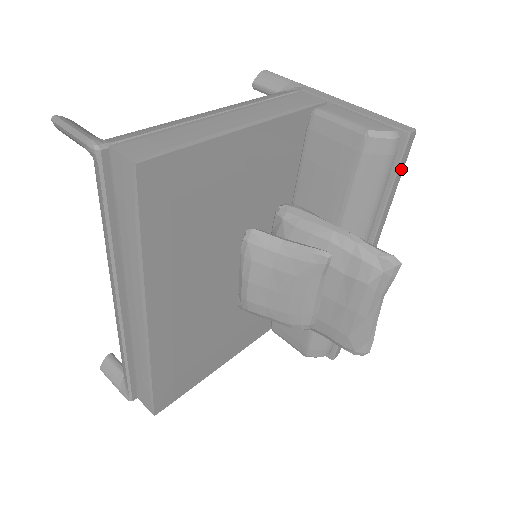
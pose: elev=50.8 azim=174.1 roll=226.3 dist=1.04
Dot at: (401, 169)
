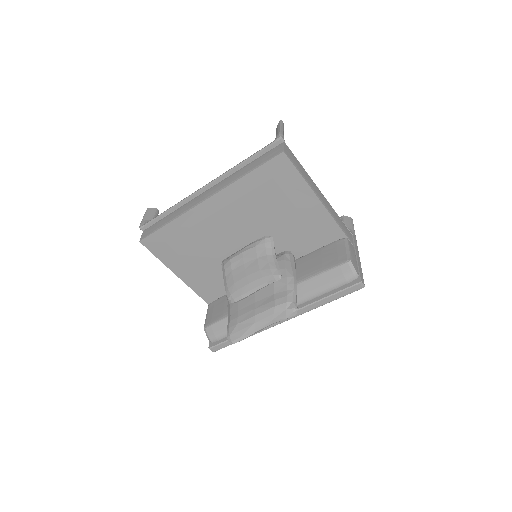
Dot at: (342, 294)
